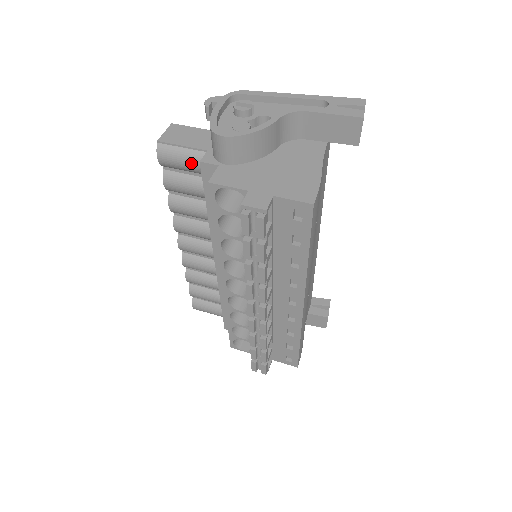
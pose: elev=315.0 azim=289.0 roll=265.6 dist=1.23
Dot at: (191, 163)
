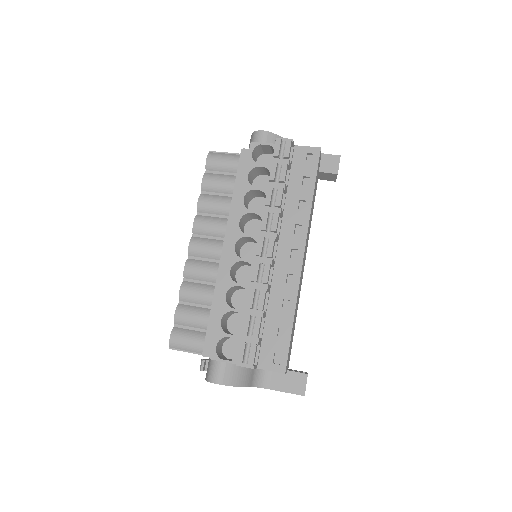
Dot at: (231, 160)
